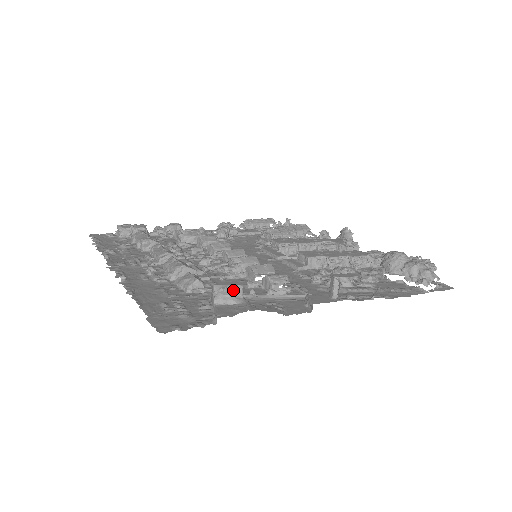
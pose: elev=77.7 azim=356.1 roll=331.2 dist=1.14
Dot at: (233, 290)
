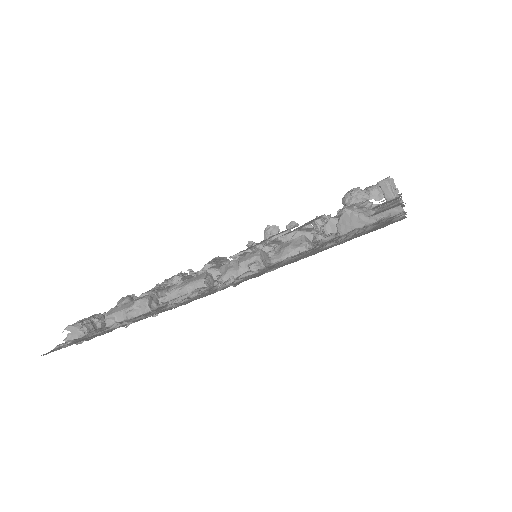
Dot at: (359, 206)
